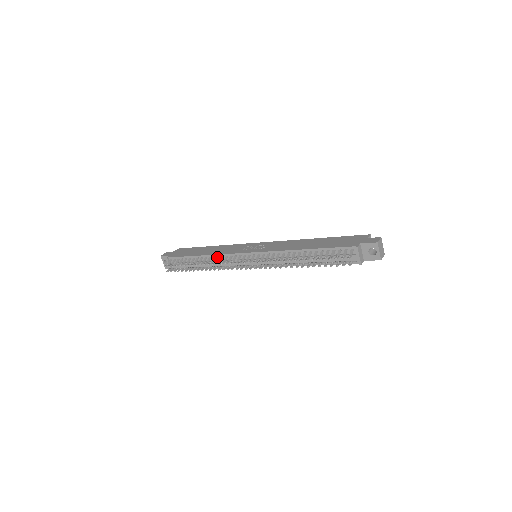
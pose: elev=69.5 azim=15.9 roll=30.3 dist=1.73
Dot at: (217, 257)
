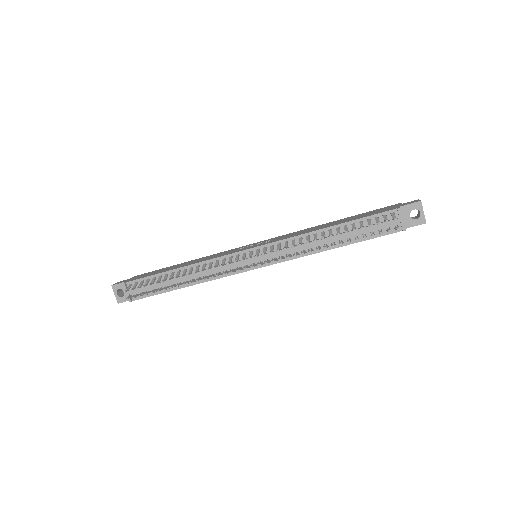
Dot at: (203, 264)
